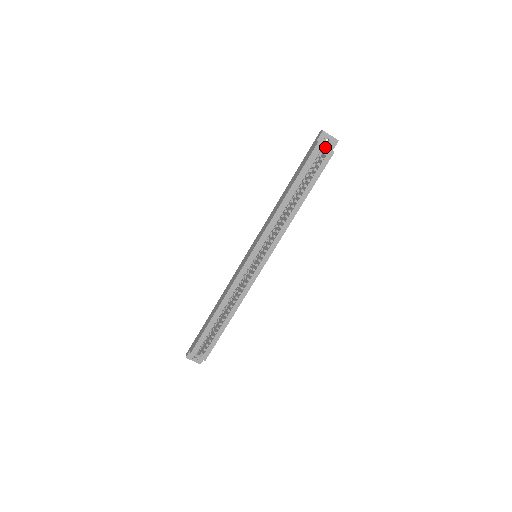
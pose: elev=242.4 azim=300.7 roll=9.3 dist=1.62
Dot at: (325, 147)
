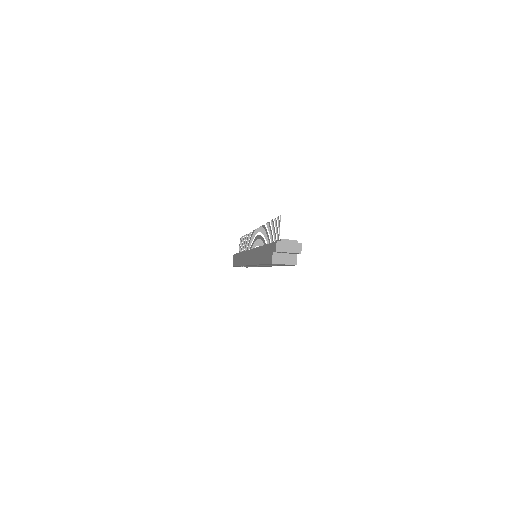
Dot at: occluded
